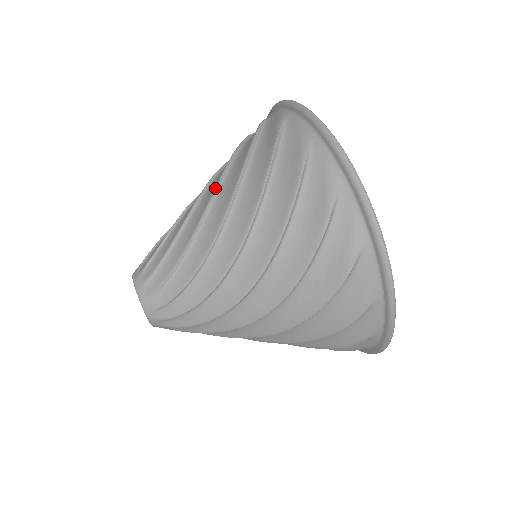
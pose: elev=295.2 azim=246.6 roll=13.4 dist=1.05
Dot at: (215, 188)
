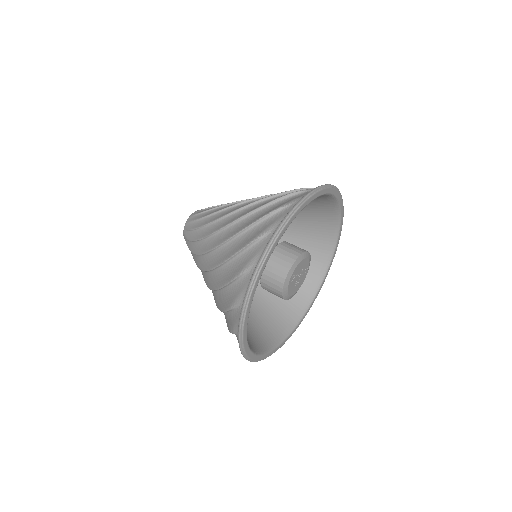
Dot at: occluded
